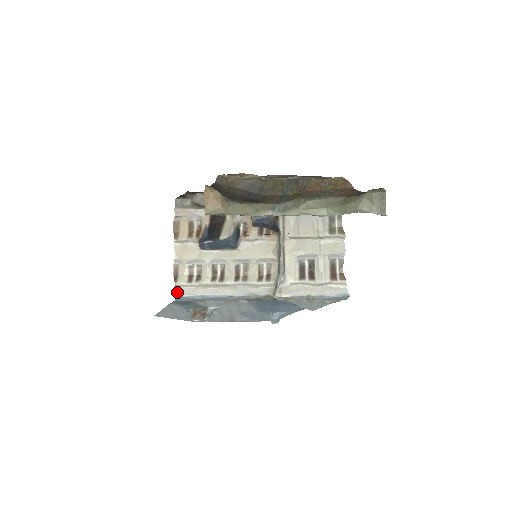
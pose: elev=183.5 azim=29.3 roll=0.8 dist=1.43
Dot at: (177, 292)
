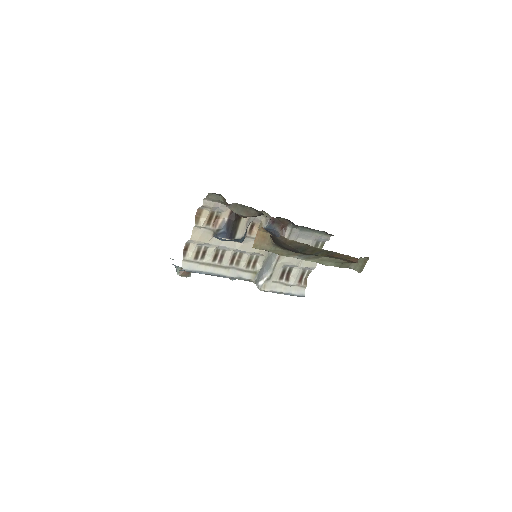
Dot at: (184, 265)
